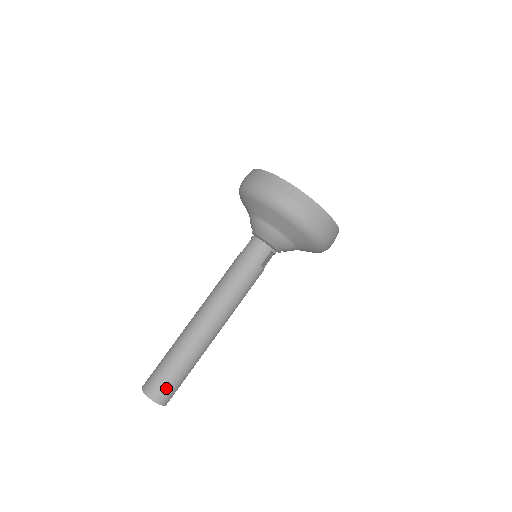
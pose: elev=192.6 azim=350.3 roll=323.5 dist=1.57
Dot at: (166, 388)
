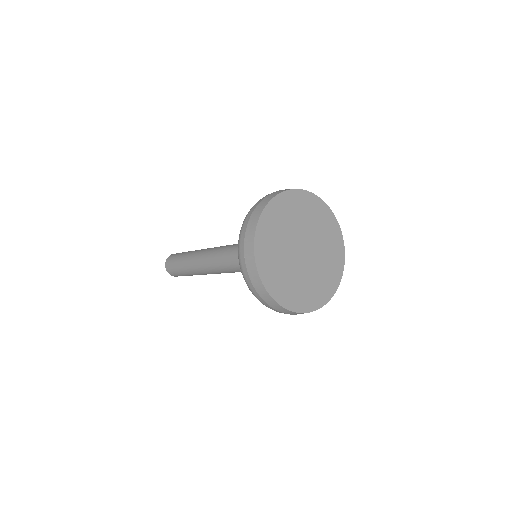
Dot at: (174, 272)
